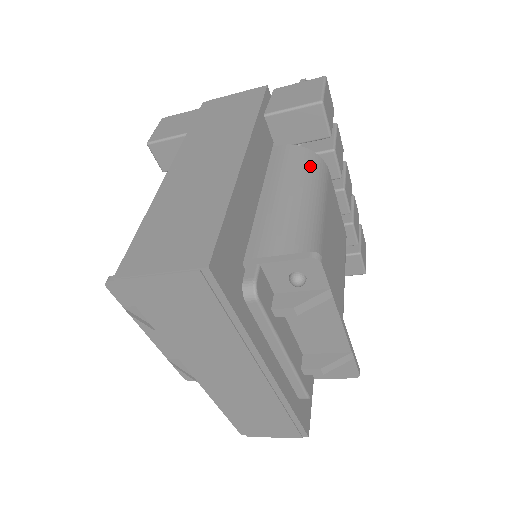
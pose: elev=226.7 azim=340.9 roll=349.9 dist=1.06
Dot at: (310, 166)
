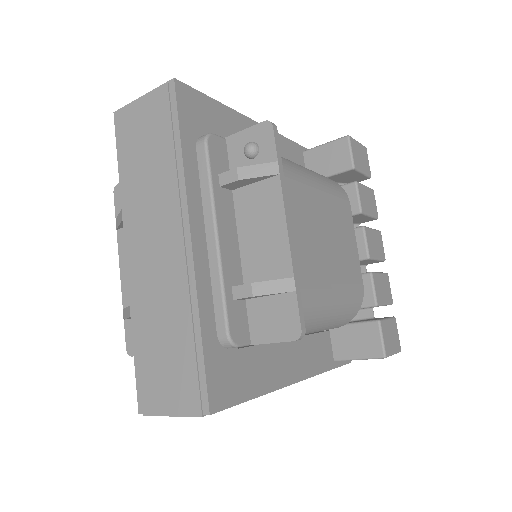
Dot at: (326, 178)
